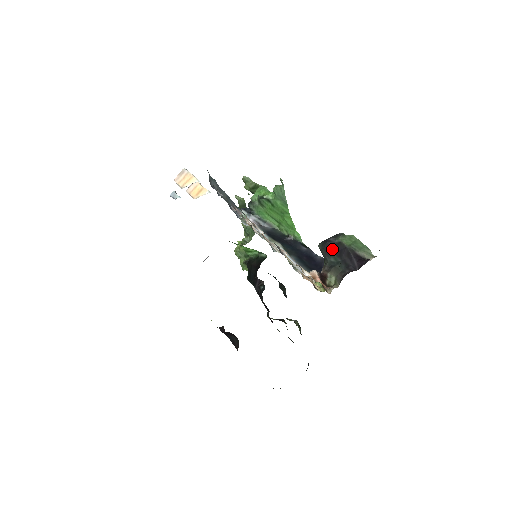
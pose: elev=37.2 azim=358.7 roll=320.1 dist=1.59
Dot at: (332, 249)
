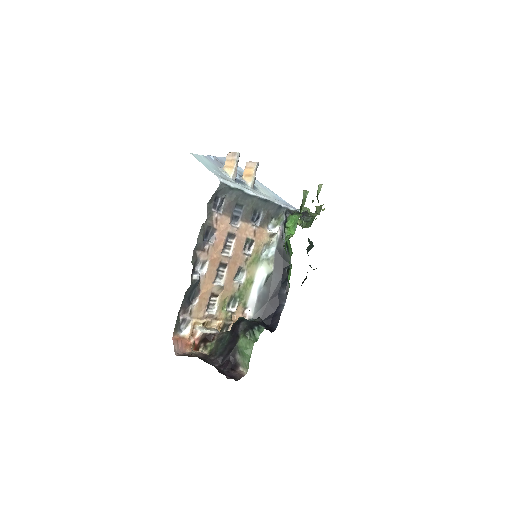
Dot at: (233, 333)
